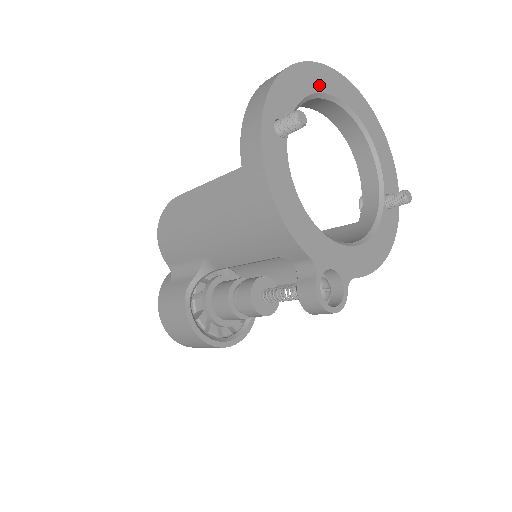
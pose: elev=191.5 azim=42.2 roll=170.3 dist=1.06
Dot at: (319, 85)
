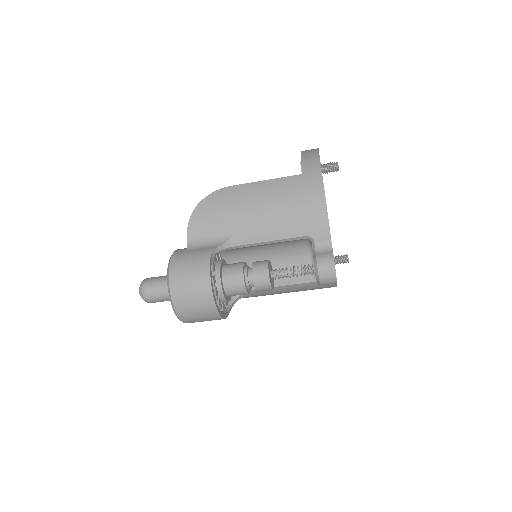
Dot at: occluded
